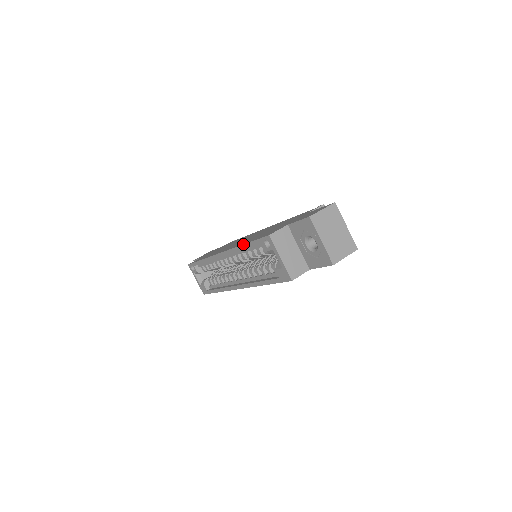
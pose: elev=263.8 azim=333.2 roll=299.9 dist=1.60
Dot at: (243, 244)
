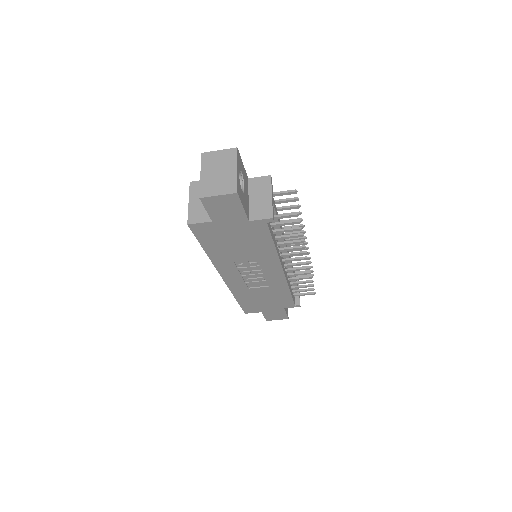
Dot at: occluded
